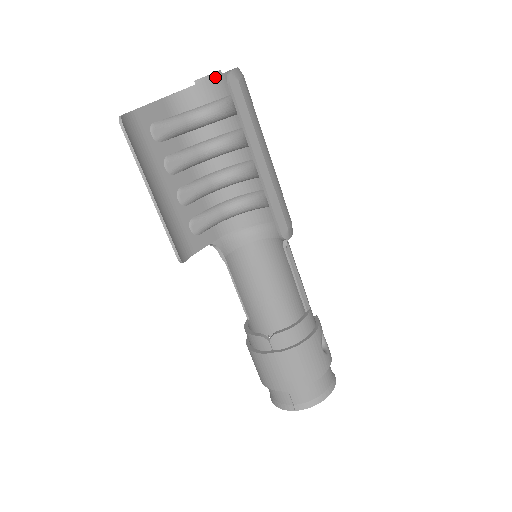
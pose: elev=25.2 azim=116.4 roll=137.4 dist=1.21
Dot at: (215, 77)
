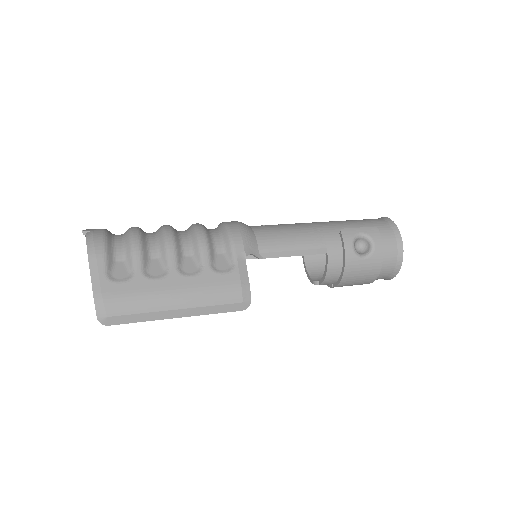
Dot at: occluded
